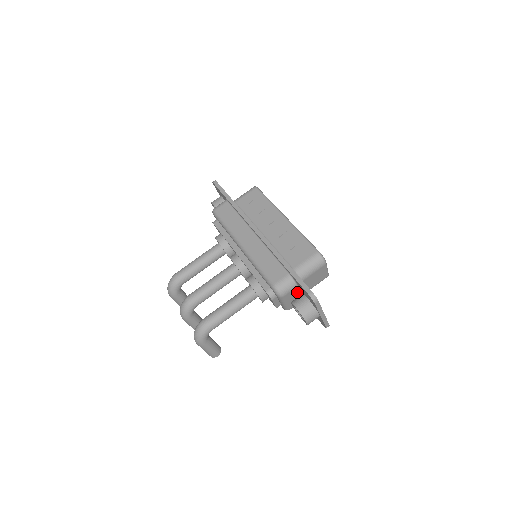
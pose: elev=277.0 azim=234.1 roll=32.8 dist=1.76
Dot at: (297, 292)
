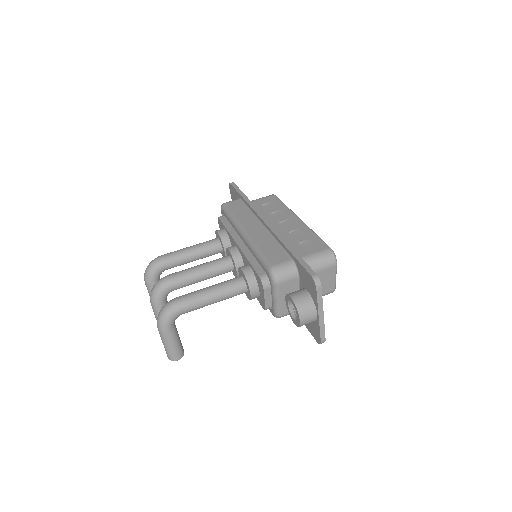
Dot at: (295, 289)
